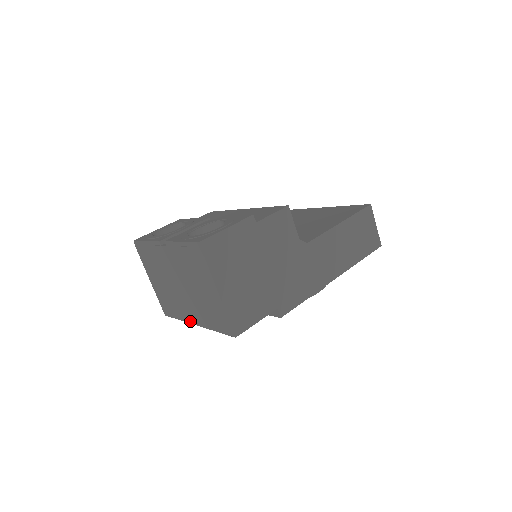
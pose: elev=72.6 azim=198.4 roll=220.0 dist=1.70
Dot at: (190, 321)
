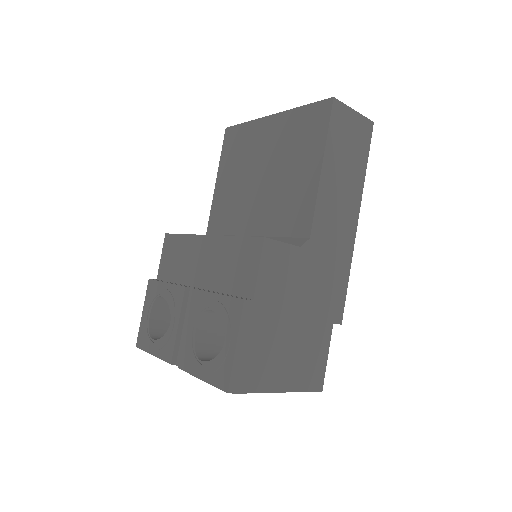
Dot at: occluded
